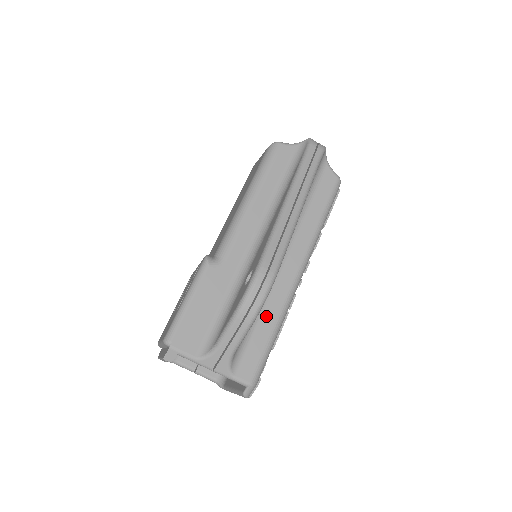
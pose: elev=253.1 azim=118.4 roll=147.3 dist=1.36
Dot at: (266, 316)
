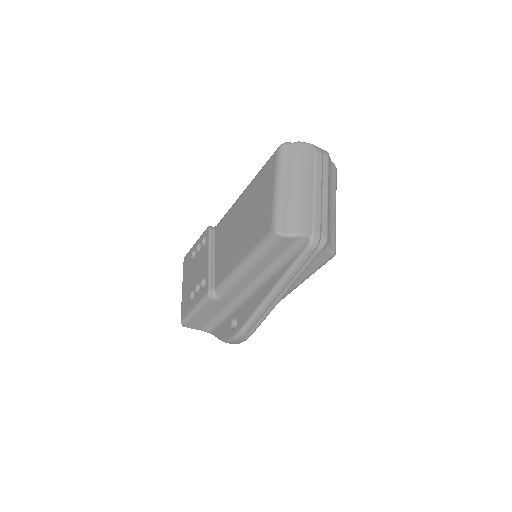
Dot at: occluded
